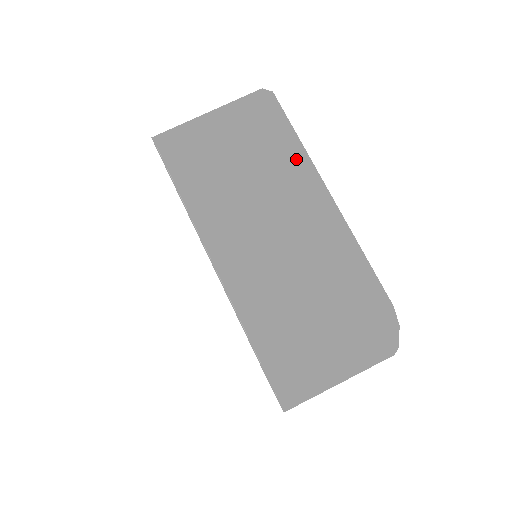
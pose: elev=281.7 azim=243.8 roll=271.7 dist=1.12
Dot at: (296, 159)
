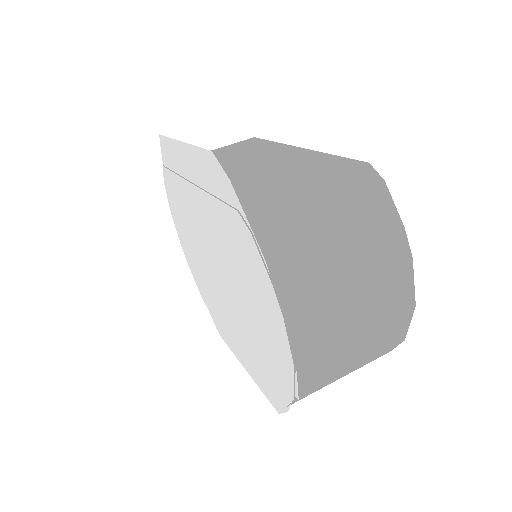
Dot at: (272, 146)
